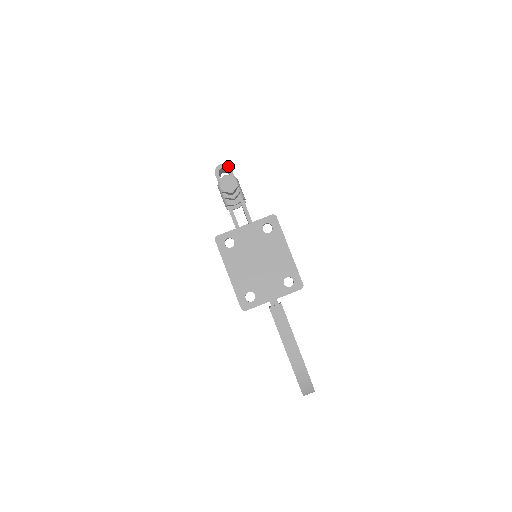
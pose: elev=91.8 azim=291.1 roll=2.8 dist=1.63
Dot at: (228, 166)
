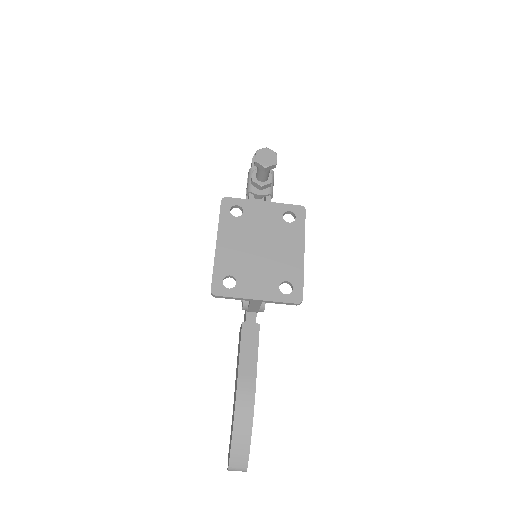
Dot at: occluded
